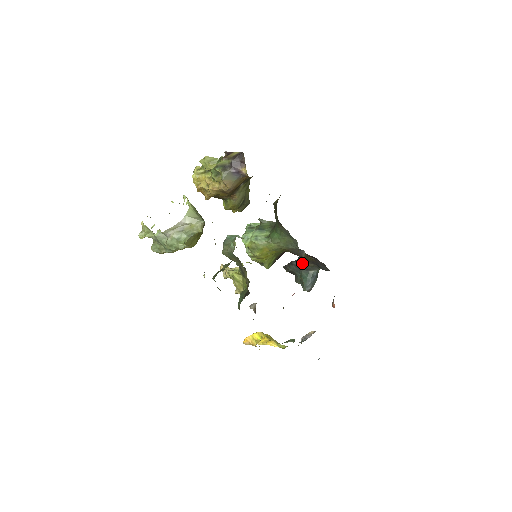
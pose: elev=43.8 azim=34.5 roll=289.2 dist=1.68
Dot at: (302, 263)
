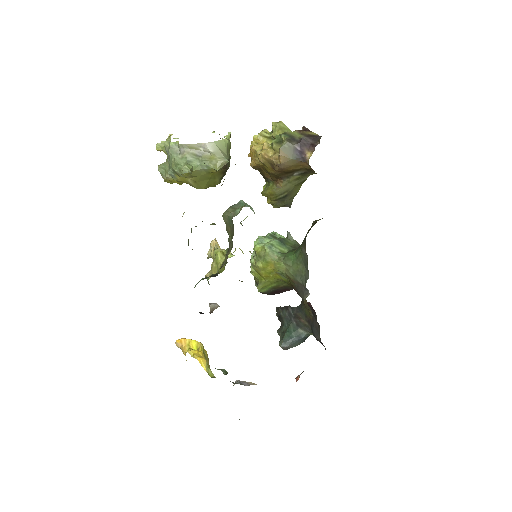
Dot at: (298, 315)
